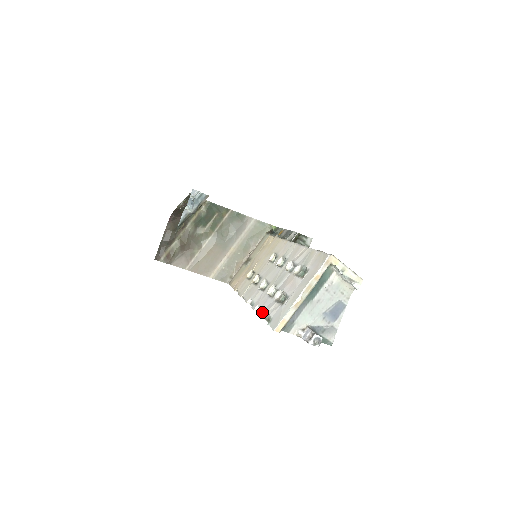
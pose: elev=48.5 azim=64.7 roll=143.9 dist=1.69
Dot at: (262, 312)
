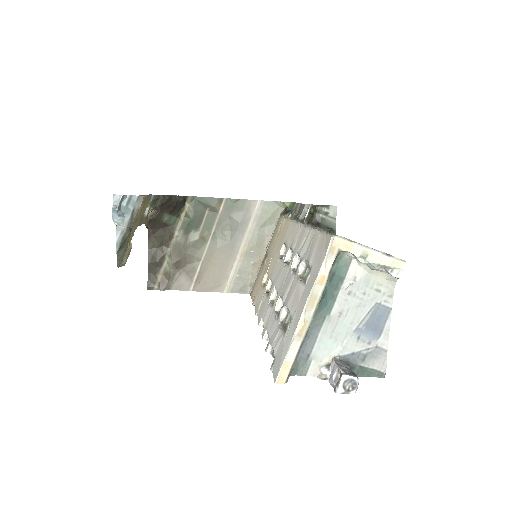
Dot at: (267, 344)
